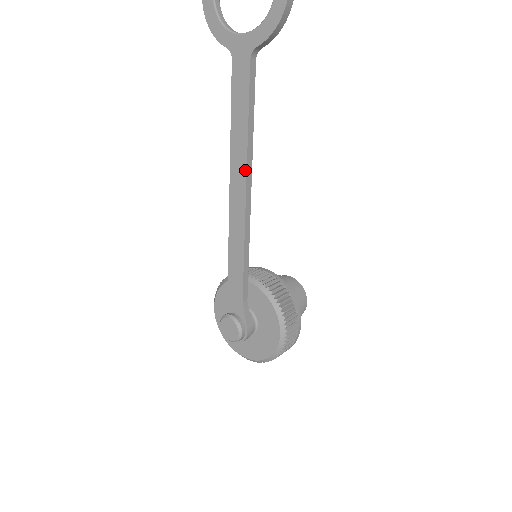
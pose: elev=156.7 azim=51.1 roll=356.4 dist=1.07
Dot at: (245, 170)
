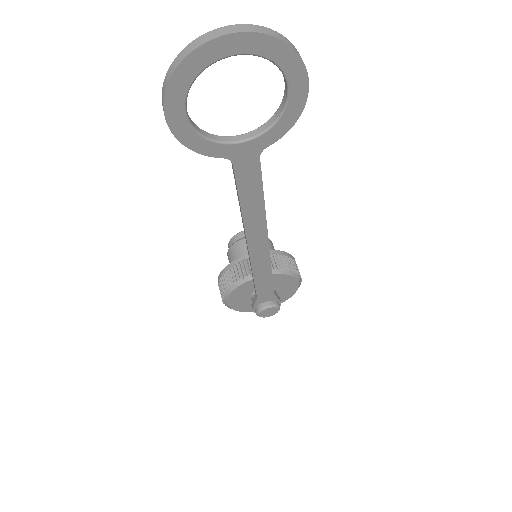
Dot at: (265, 230)
